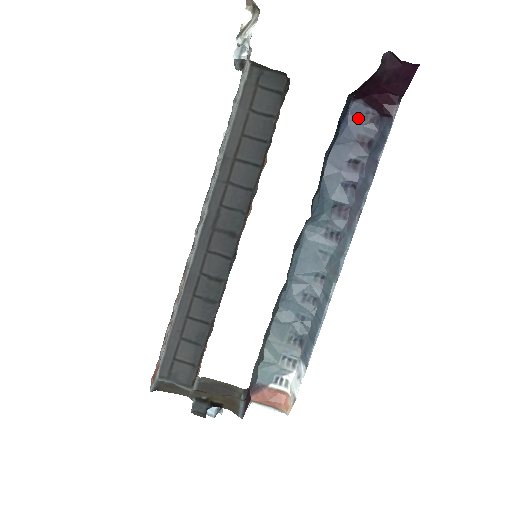
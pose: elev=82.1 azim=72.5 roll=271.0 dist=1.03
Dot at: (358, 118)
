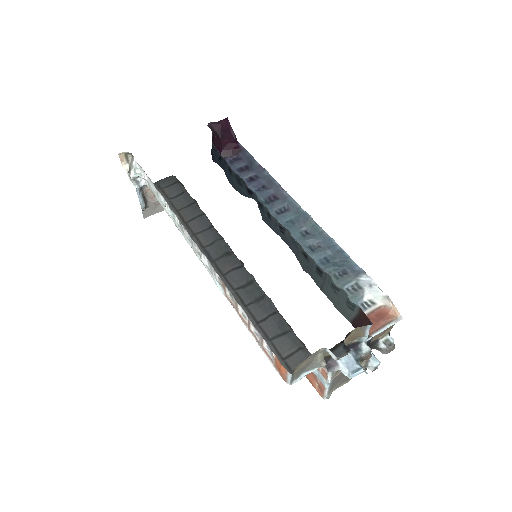
Dot at: occluded
